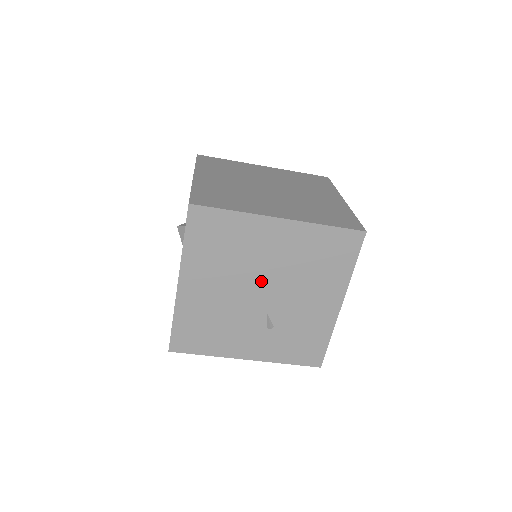
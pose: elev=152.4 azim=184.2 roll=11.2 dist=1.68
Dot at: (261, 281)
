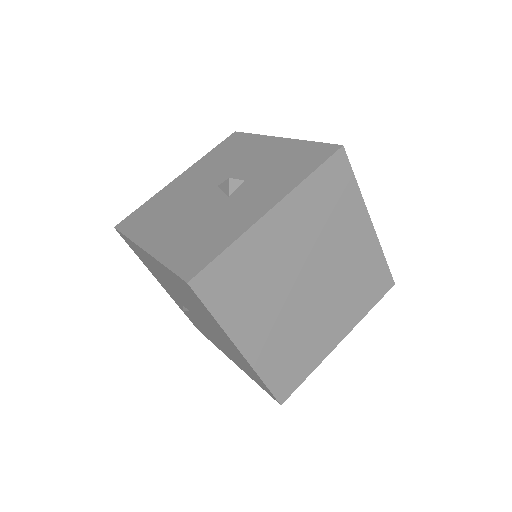
Dot at: (199, 316)
